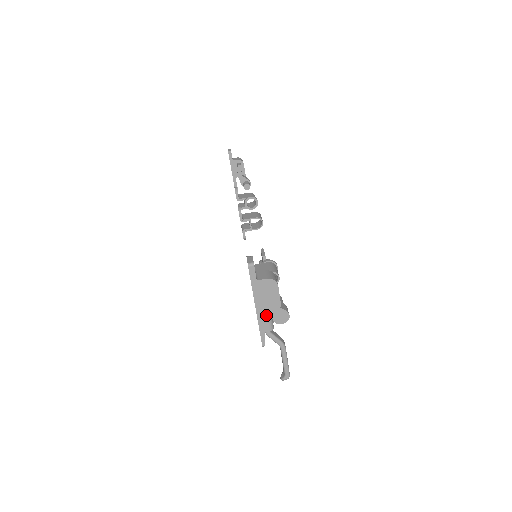
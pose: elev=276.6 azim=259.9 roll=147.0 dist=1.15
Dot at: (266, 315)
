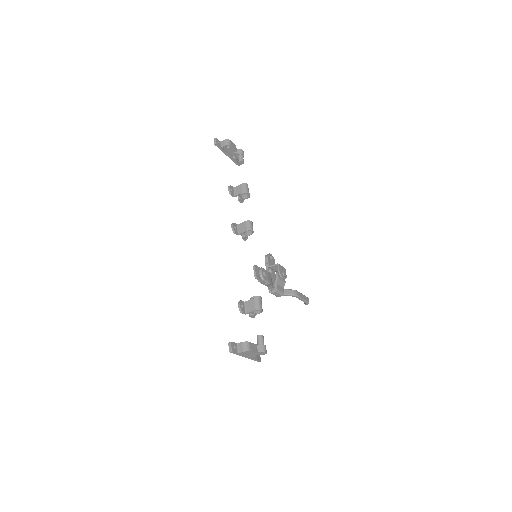
Dot at: (275, 292)
